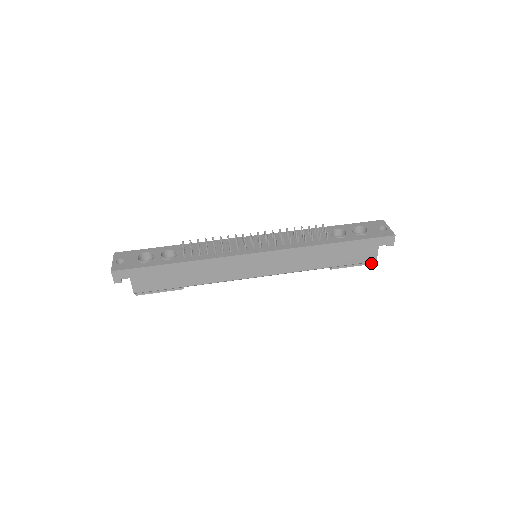
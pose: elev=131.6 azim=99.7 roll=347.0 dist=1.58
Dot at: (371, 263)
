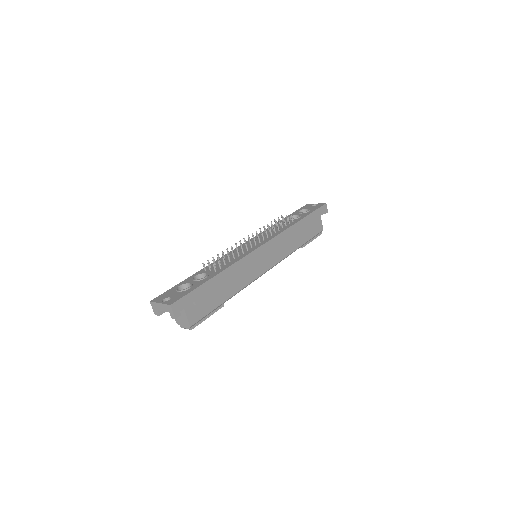
Dot at: (320, 234)
